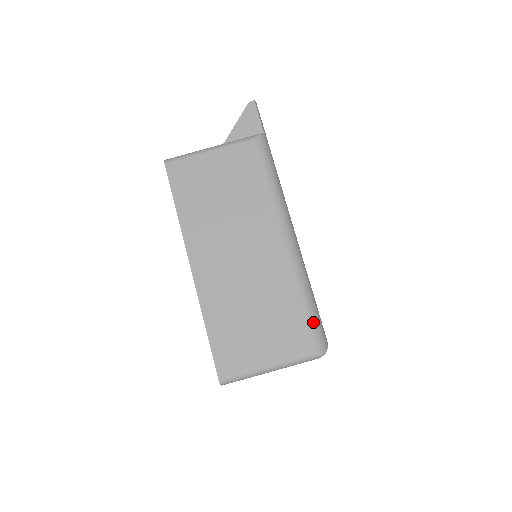
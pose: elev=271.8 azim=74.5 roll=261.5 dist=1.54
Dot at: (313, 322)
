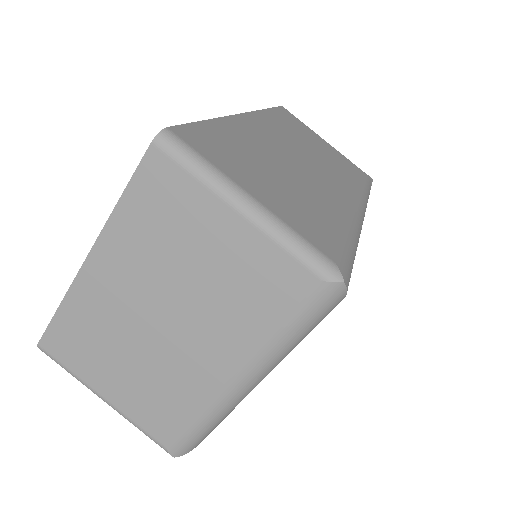
Dot at: (349, 252)
